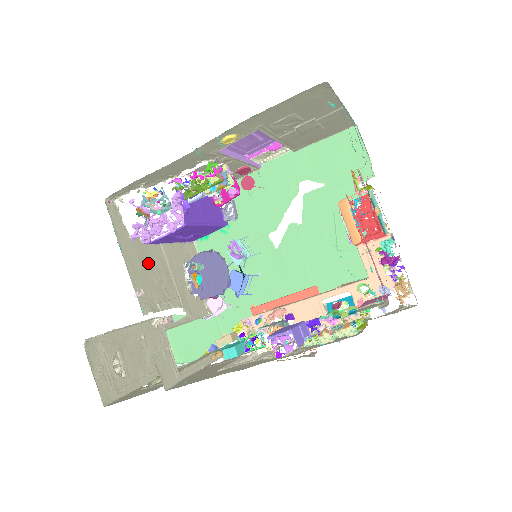
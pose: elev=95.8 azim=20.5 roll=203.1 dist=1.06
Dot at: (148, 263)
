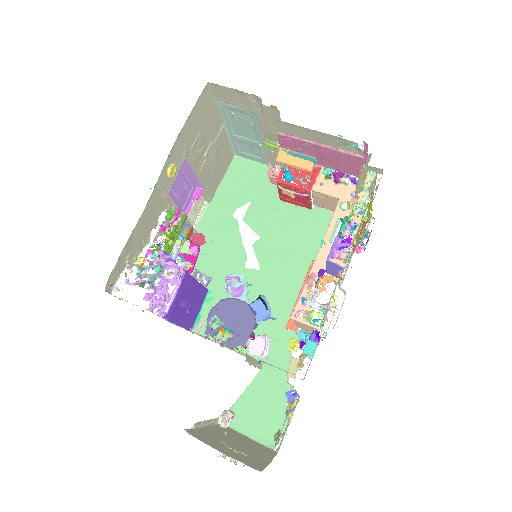
Dot at: occluded
